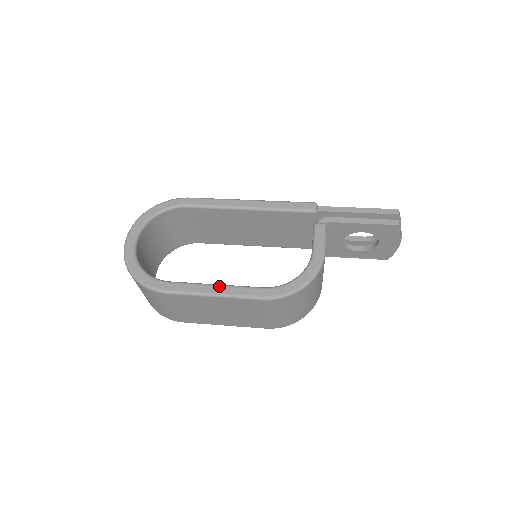
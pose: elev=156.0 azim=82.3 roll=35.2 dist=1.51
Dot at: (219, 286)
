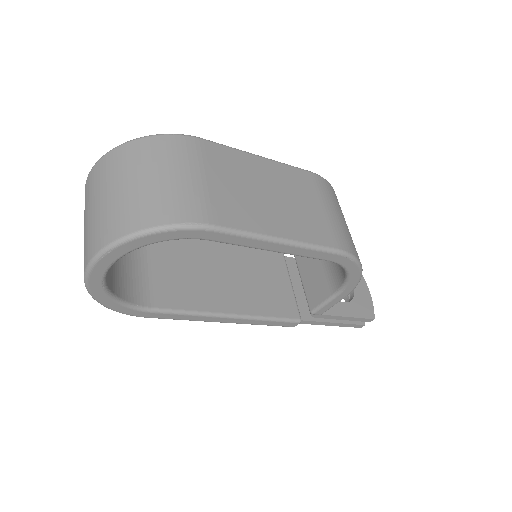
Dot at: occluded
